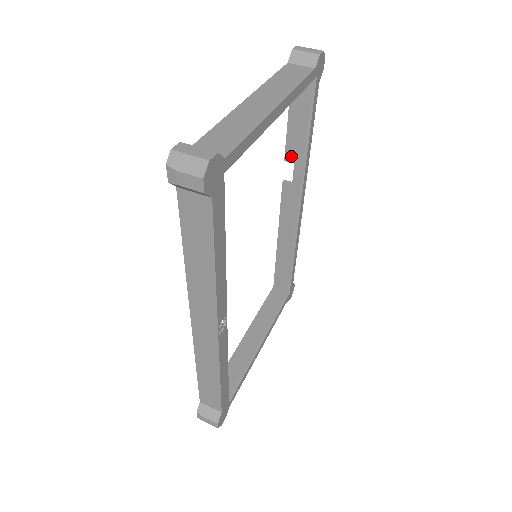
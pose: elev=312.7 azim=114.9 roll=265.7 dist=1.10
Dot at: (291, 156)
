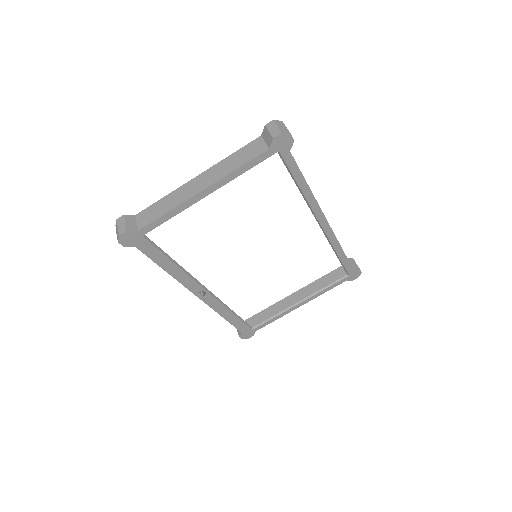
Dot at: occluded
